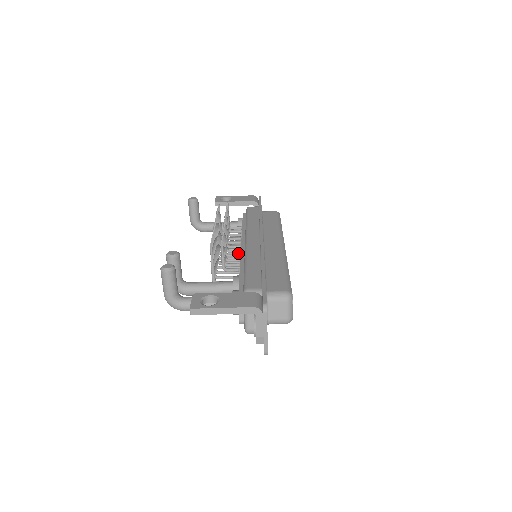
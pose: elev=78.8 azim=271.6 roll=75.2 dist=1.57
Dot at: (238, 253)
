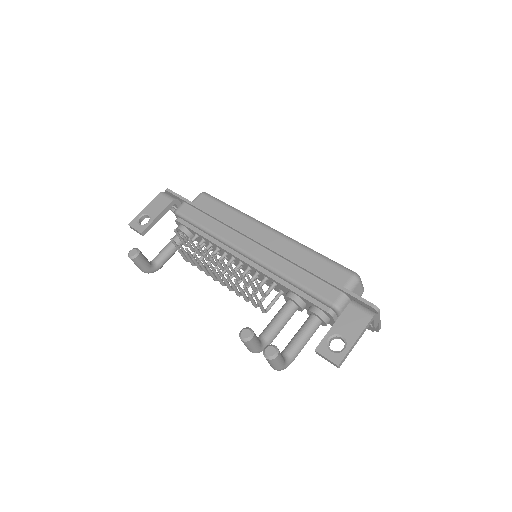
Dot at: occluded
